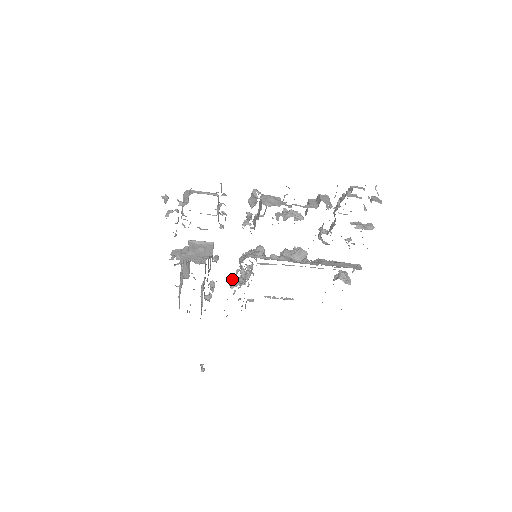
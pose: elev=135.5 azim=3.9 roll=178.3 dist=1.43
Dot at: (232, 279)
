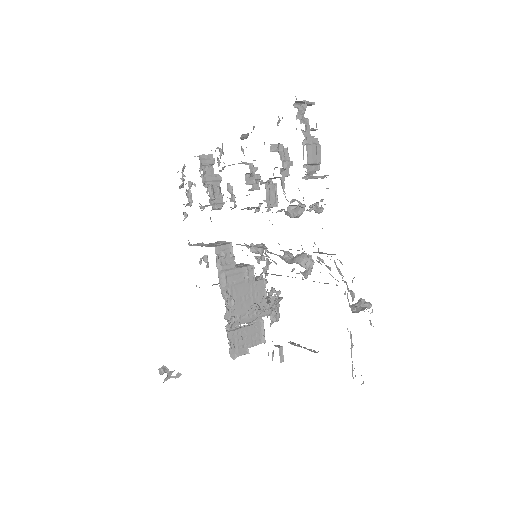
Dot at: (261, 307)
